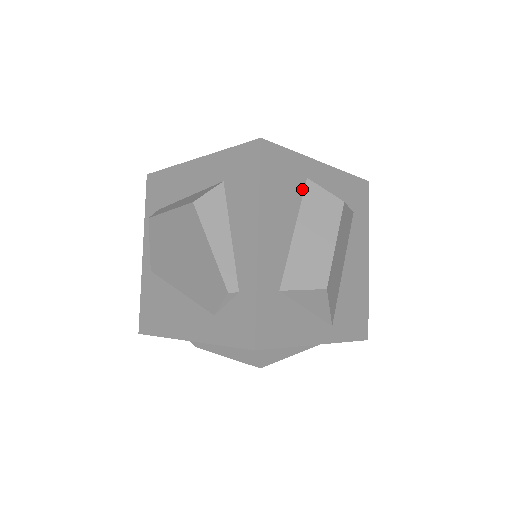
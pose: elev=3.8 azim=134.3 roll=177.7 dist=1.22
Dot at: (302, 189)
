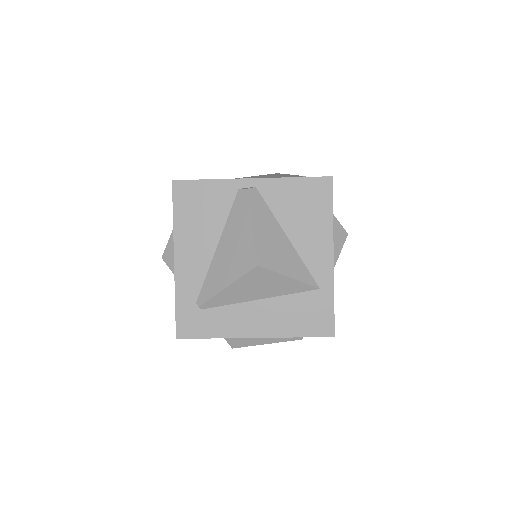
Dot at: occluded
